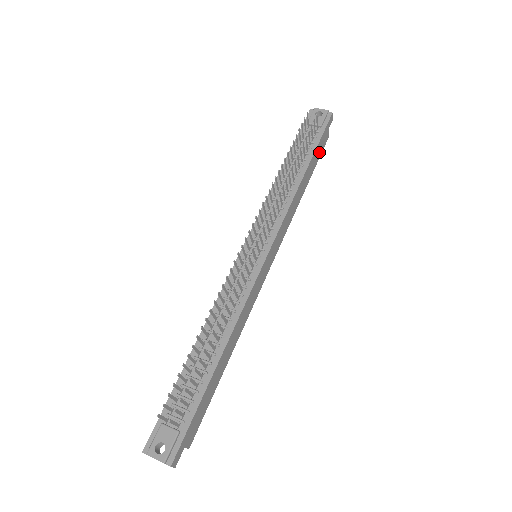
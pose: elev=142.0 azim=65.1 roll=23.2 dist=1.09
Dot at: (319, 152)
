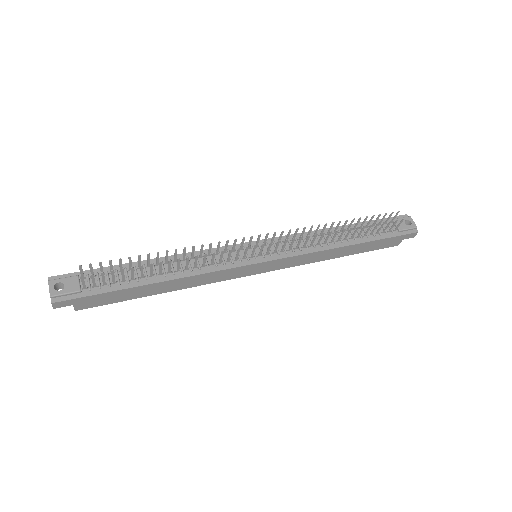
Dot at: (379, 246)
